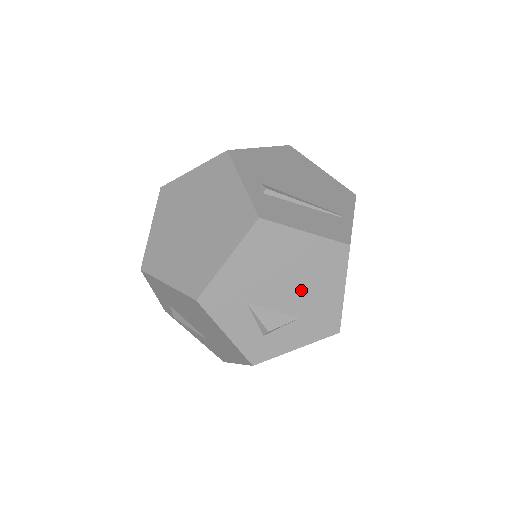
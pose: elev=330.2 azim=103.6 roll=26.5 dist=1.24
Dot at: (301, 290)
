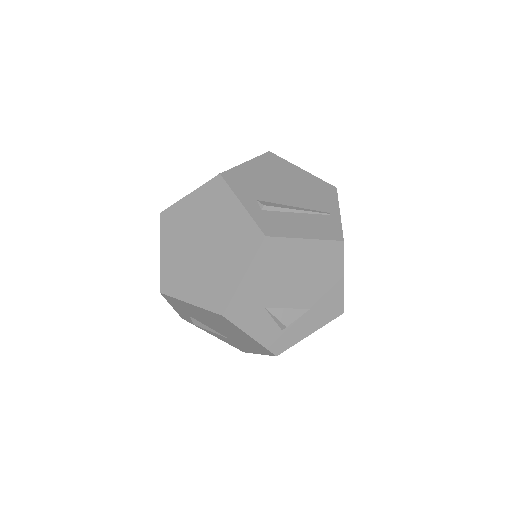
Dot at: (308, 287)
